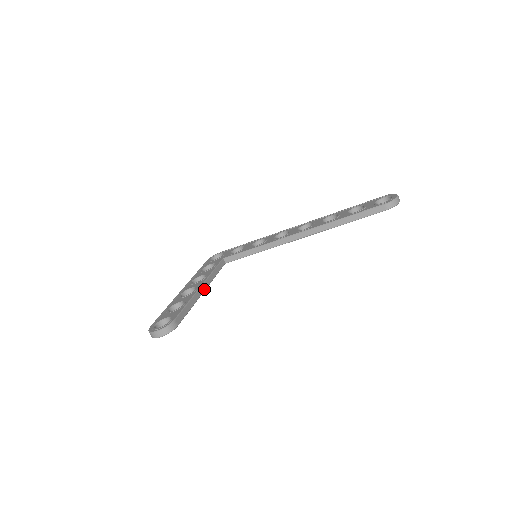
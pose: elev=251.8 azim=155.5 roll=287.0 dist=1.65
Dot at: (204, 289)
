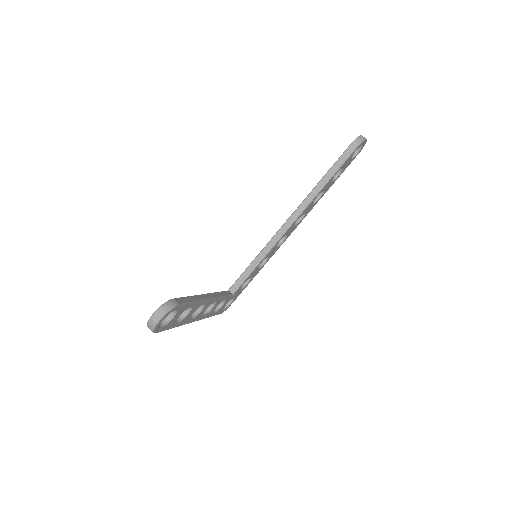
Dot at: (209, 297)
